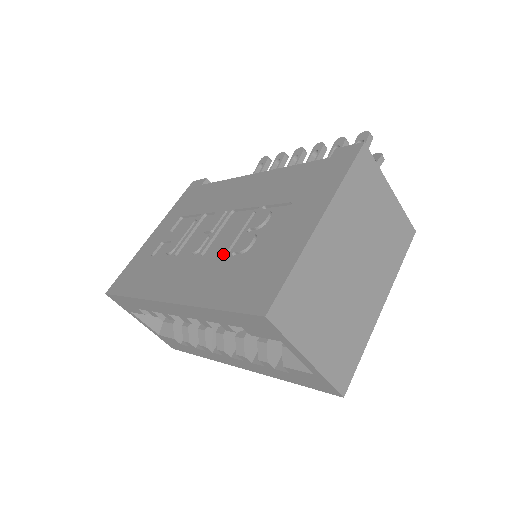
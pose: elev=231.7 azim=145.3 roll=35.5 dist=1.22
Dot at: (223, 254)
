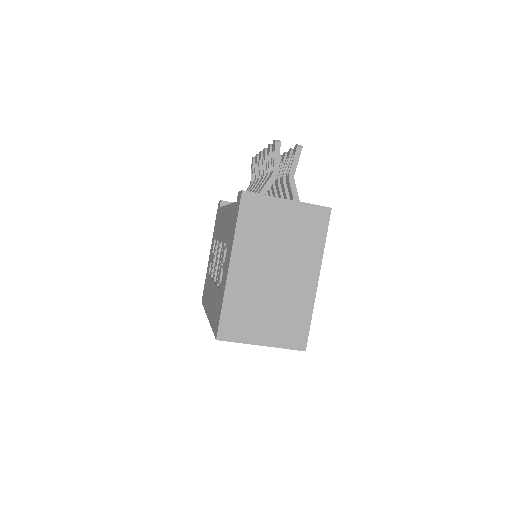
Dot at: occluded
